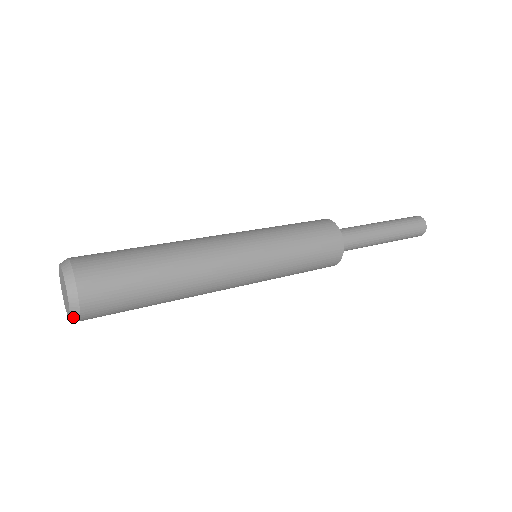
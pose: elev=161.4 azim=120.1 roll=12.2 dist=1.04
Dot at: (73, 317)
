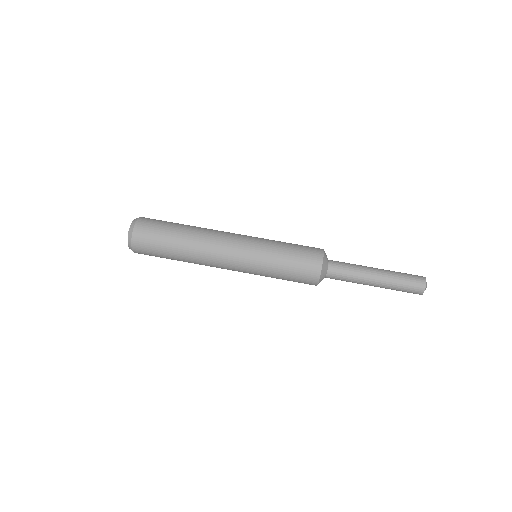
Dot at: (131, 249)
